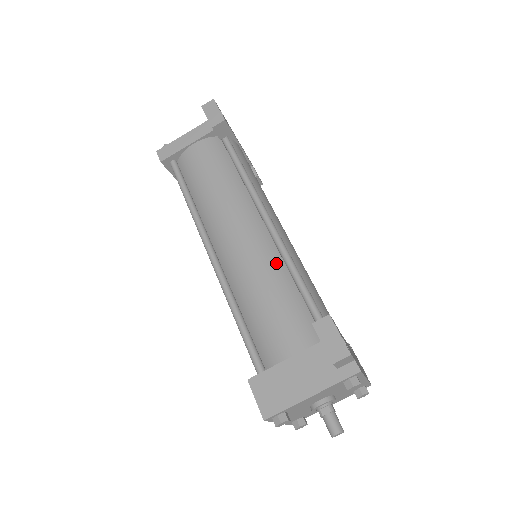
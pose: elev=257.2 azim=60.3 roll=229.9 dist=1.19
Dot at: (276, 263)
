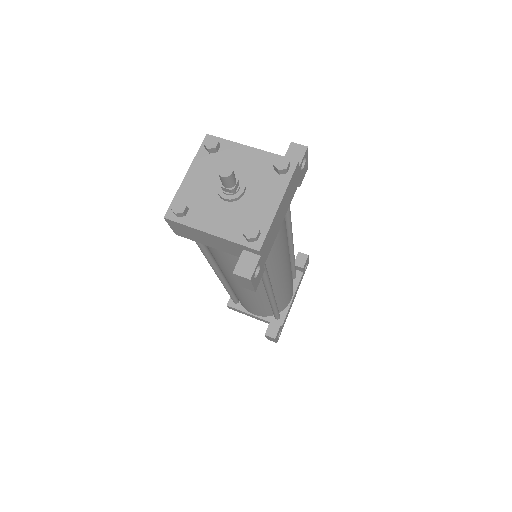
Dot at: occluded
